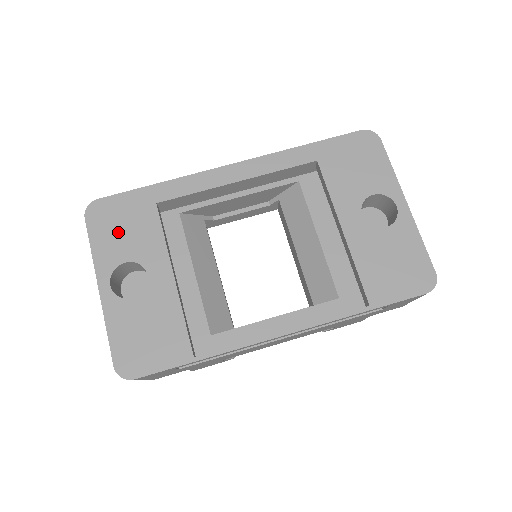
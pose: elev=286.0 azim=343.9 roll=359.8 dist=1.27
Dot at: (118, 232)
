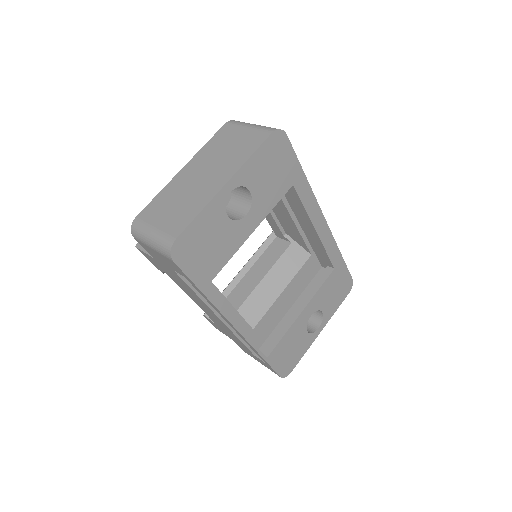
Dot at: (269, 169)
